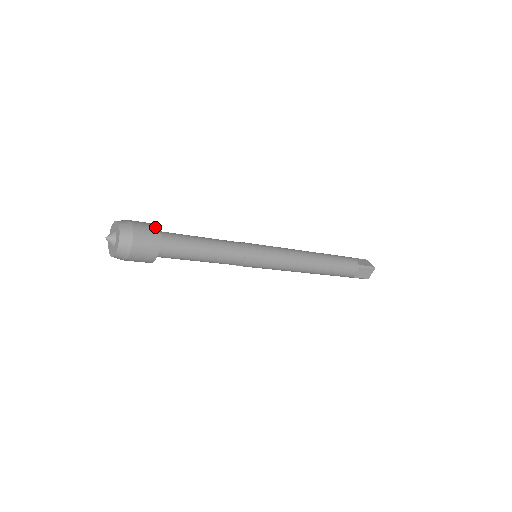
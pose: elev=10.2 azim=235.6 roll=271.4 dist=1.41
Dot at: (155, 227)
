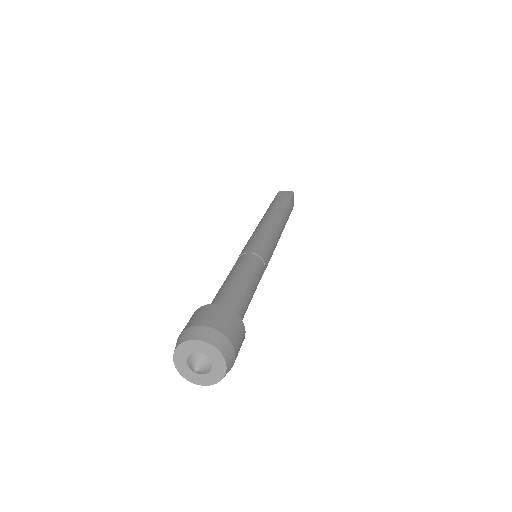
Dot at: (244, 336)
